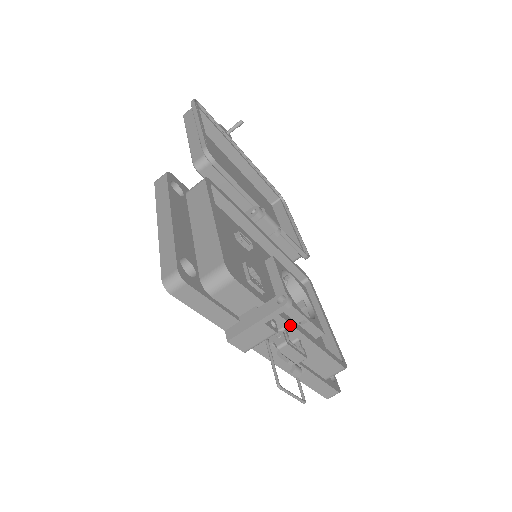
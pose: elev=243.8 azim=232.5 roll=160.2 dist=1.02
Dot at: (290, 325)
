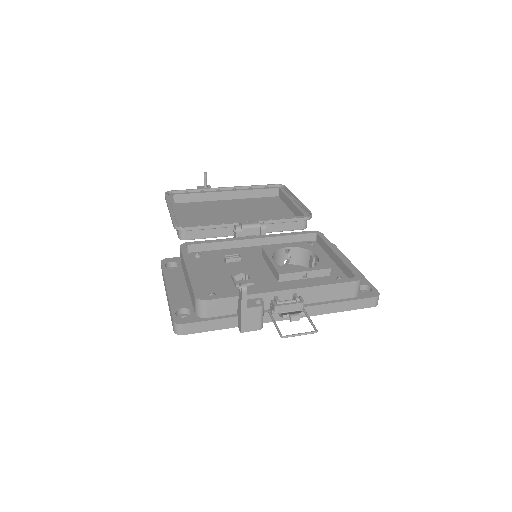
Dot at: (275, 292)
